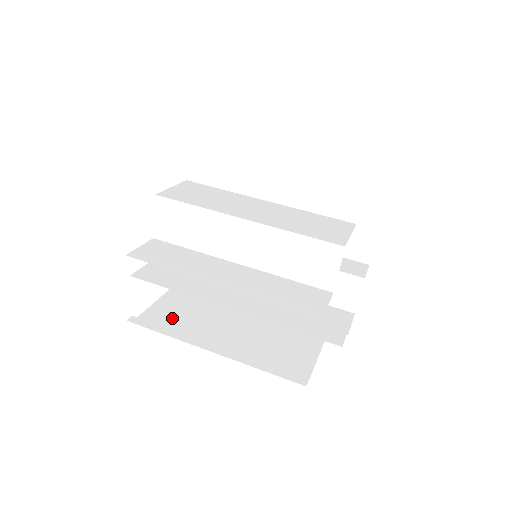
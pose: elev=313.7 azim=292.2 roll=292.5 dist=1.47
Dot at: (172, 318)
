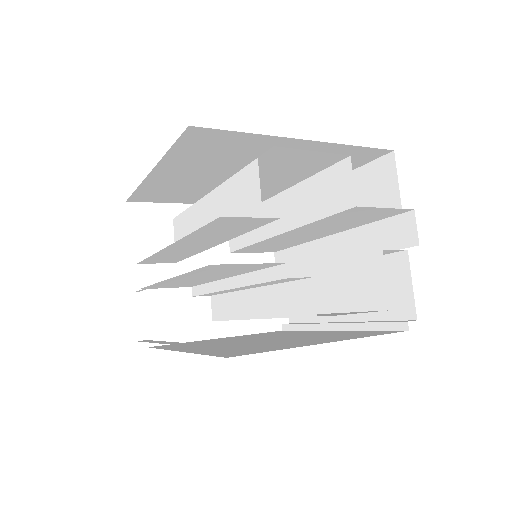
Dot at: occluded
